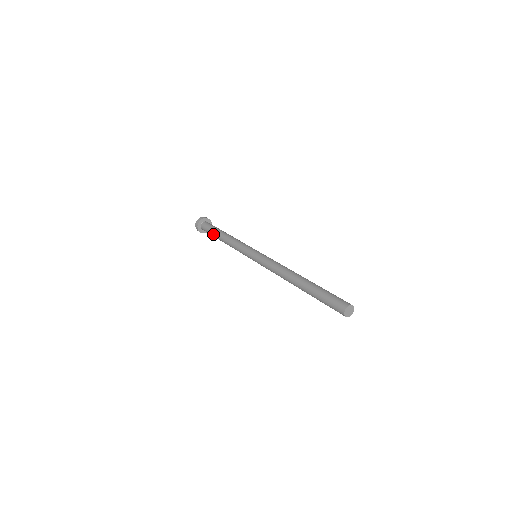
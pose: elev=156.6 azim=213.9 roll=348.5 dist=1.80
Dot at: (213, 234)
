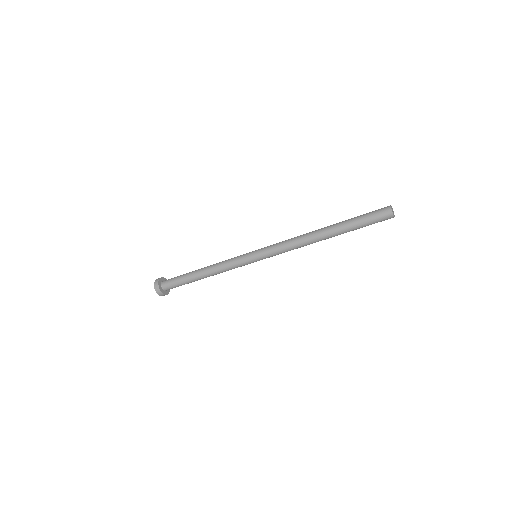
Dot at: (185, 279)
